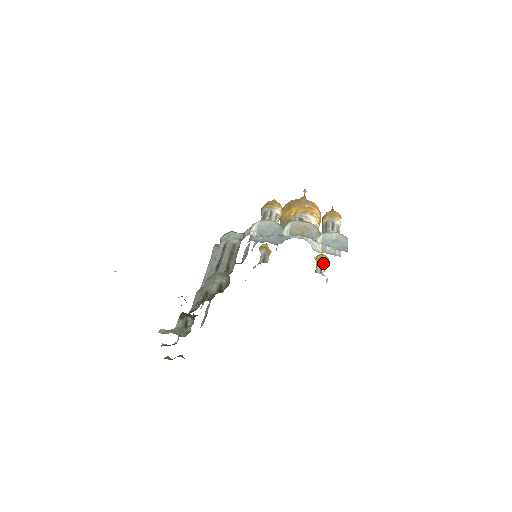
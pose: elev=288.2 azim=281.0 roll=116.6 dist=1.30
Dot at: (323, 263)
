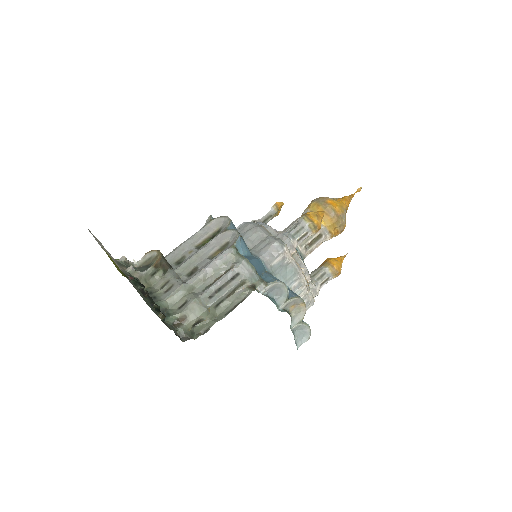
Dot at: occluded
